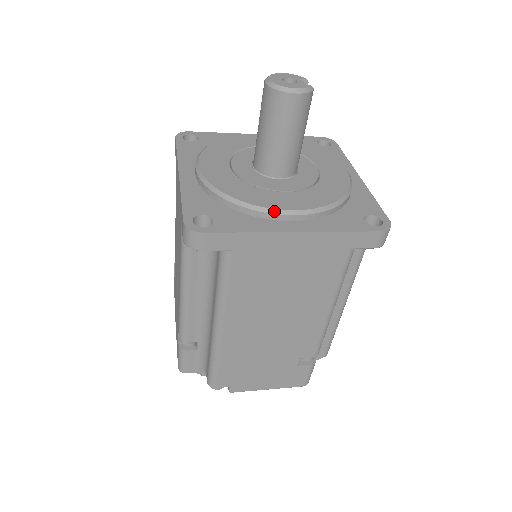
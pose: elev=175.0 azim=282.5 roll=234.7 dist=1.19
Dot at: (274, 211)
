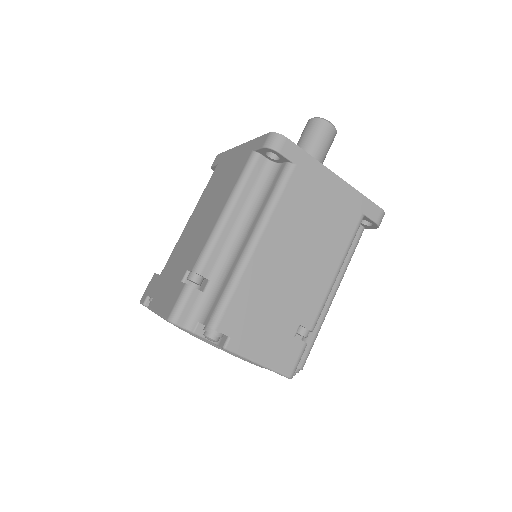
Dot at: occluded
